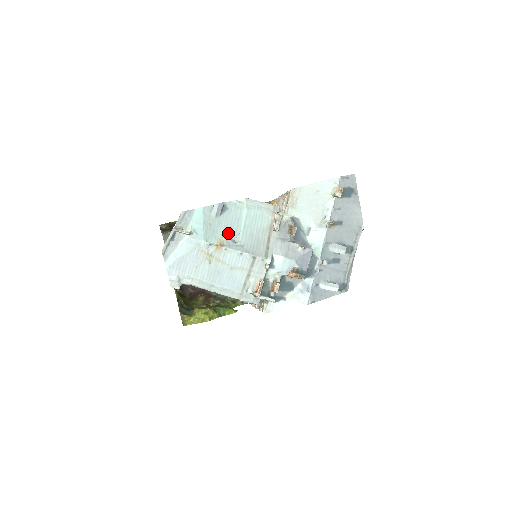
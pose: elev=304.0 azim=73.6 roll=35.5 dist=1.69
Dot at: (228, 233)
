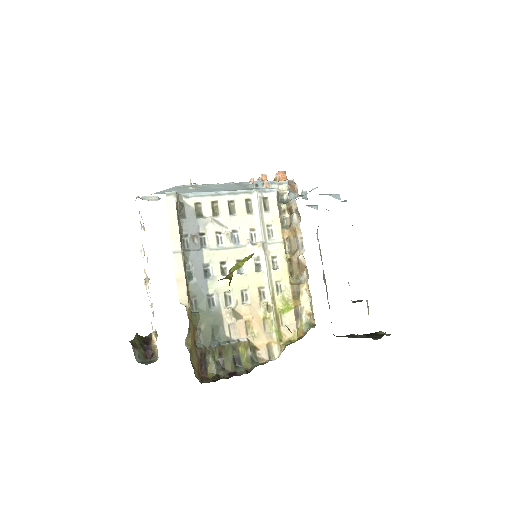
Dot at: occluded
